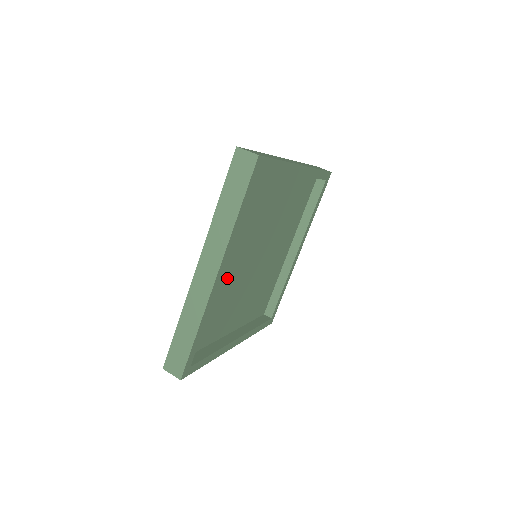
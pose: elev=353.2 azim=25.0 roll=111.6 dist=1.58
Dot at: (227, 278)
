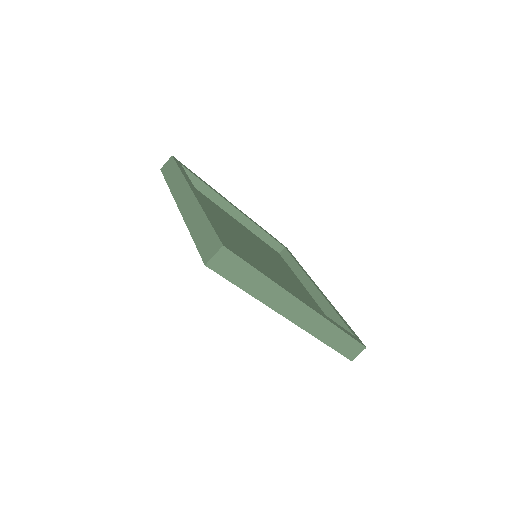
Dot at: (225, 235)
